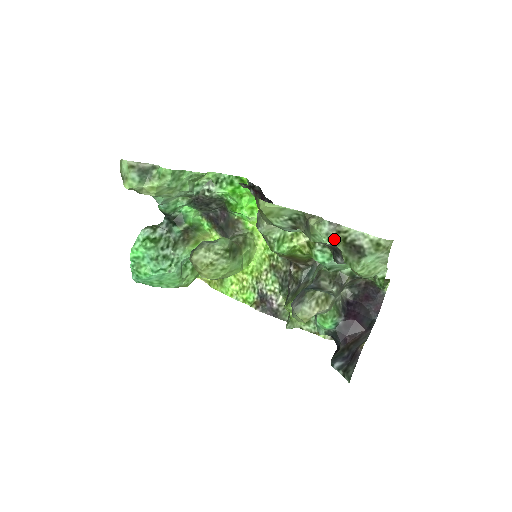
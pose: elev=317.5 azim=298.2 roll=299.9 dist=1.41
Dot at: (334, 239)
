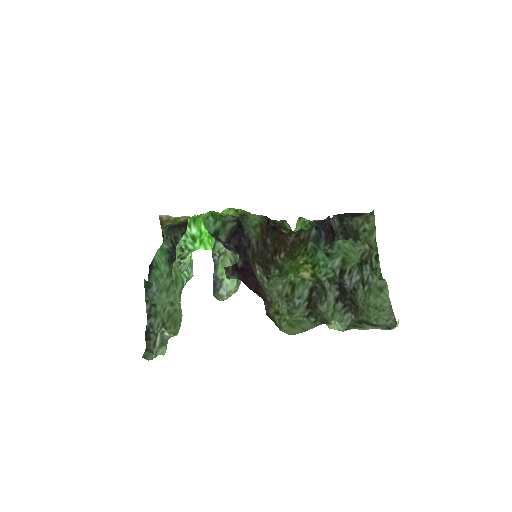
Dot at: (352, 324)
